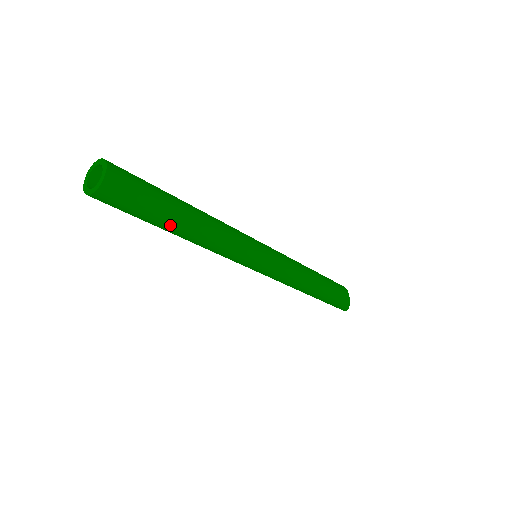
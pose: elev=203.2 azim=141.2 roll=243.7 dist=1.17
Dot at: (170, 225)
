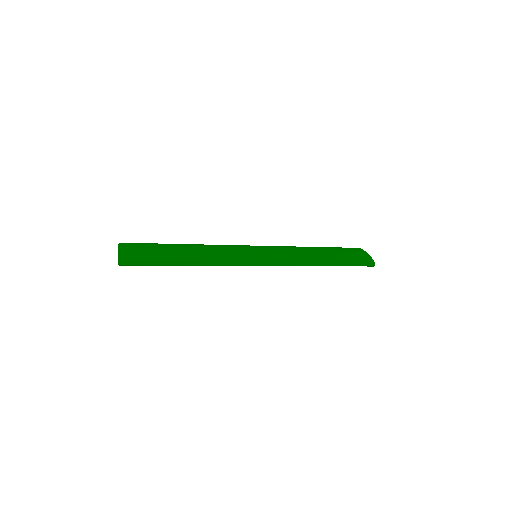
Dot at: (175, 257)
